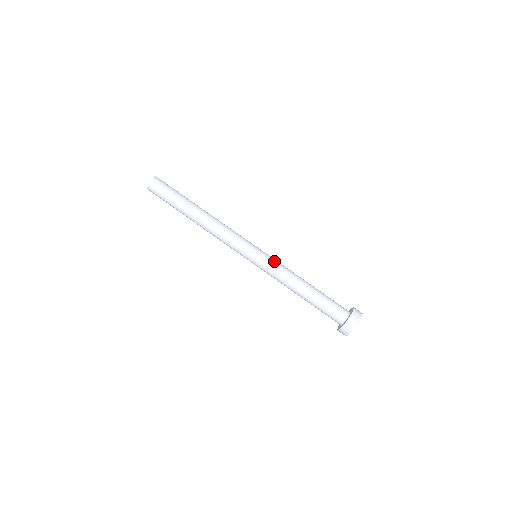
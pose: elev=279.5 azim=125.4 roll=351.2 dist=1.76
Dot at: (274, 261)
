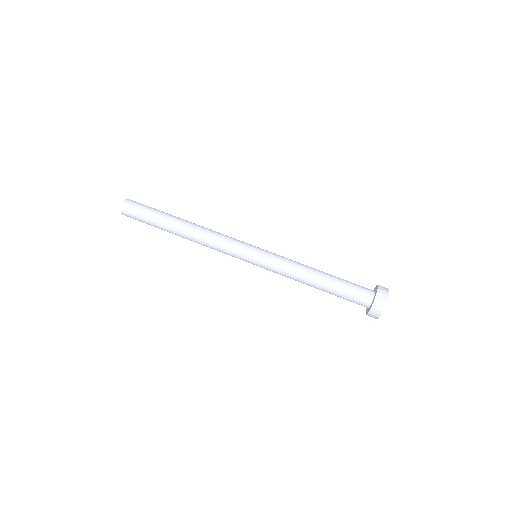
Dot at: (278, 255)
